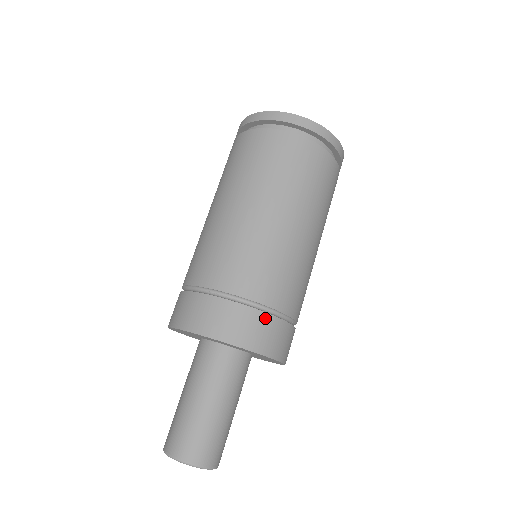
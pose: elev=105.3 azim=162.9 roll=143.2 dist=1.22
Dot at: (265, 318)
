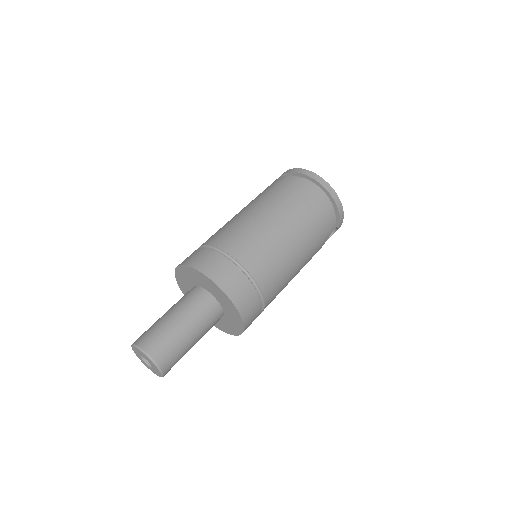
Dot at: (219, 257)
